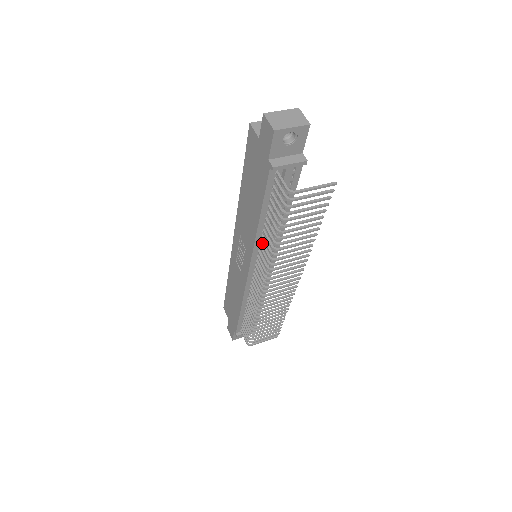
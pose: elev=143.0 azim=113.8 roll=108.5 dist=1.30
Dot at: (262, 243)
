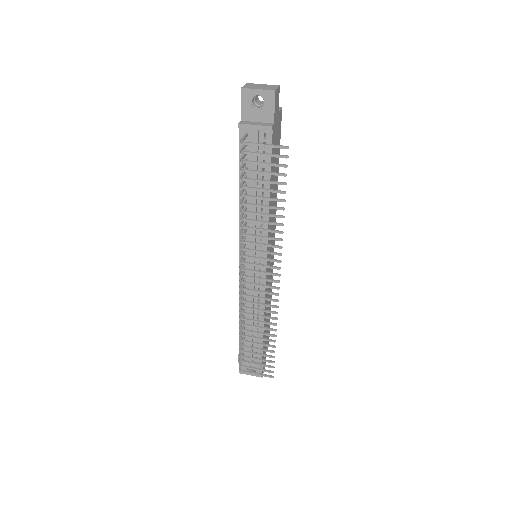
Dot at: (244, 223)
